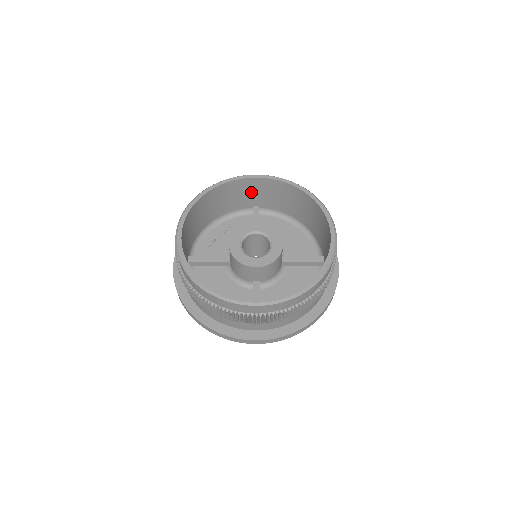
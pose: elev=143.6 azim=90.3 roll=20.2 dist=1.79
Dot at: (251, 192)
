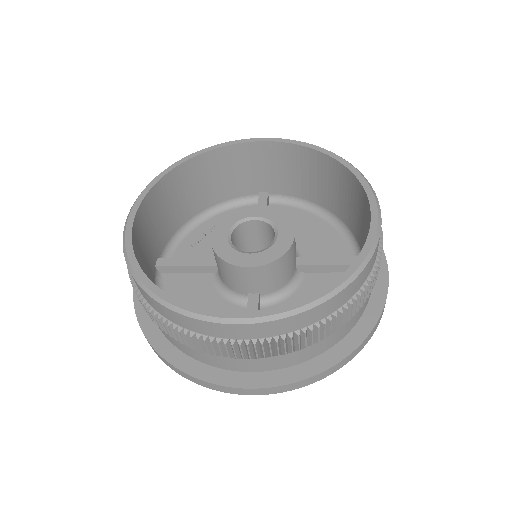
Dot at: (254, 167)
